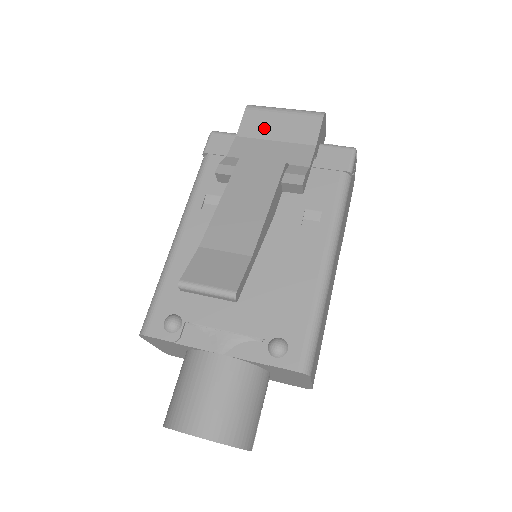
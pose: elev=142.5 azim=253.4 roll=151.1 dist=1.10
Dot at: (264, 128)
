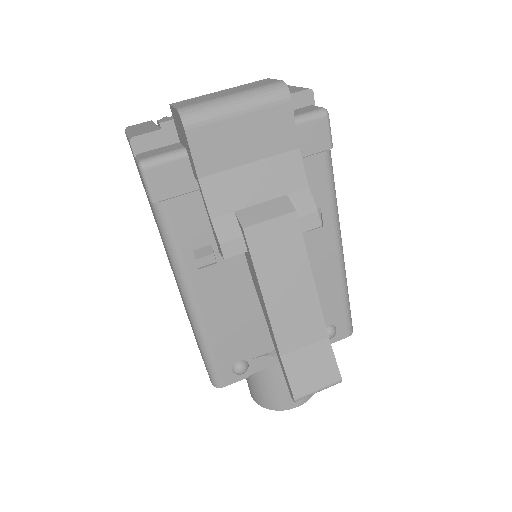
Dot at: (227, 151)
